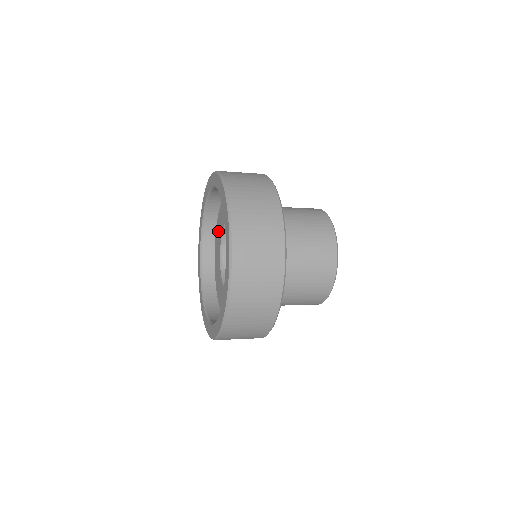
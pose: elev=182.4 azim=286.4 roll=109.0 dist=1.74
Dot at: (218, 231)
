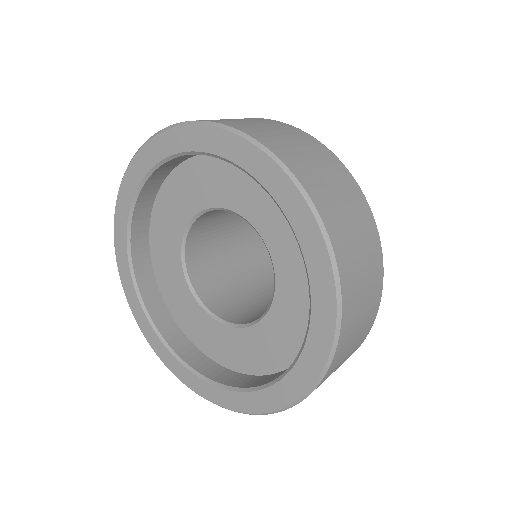
Dot at: (162, 237)
